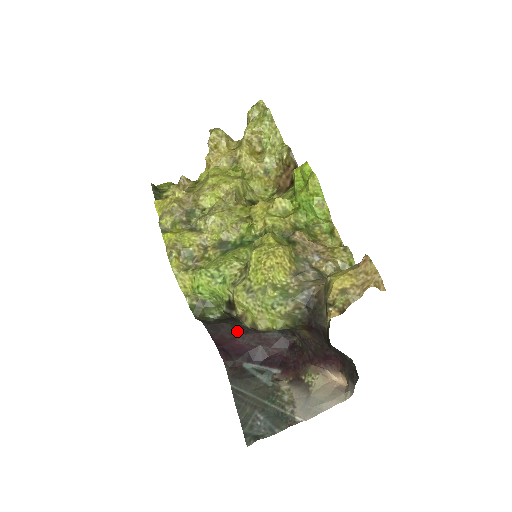
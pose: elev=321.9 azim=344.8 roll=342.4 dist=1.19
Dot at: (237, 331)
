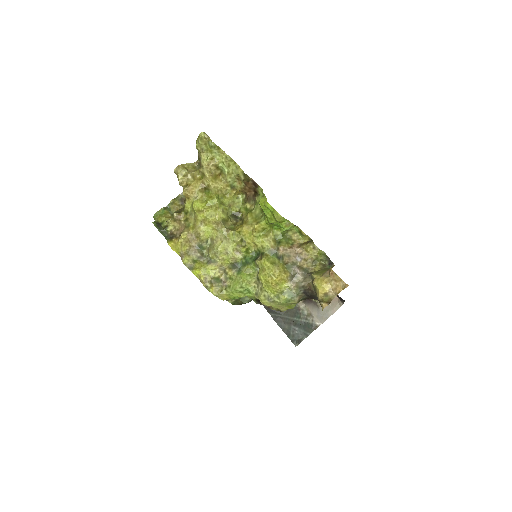
Dot at: occluded
